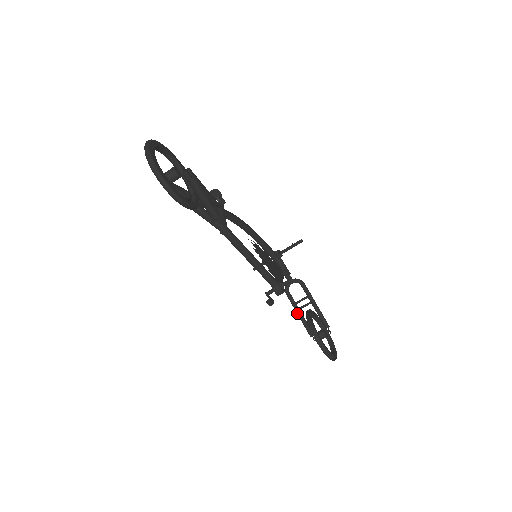
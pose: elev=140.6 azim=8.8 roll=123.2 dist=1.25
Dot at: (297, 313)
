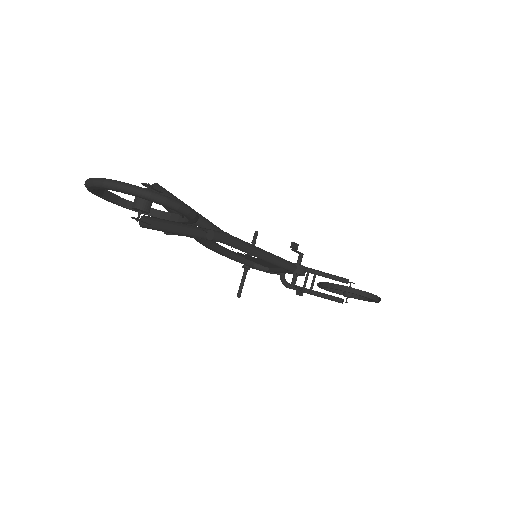
Dot at: occluded
